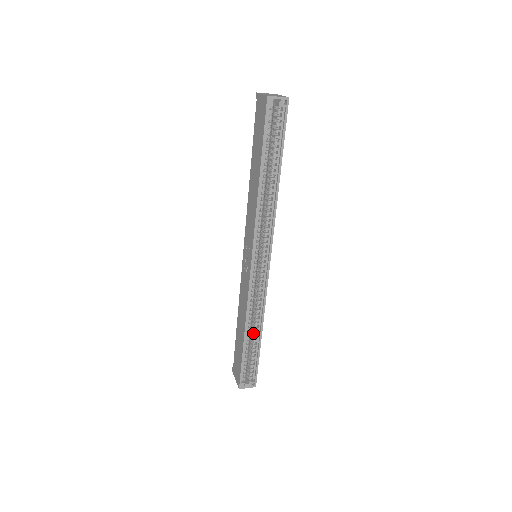
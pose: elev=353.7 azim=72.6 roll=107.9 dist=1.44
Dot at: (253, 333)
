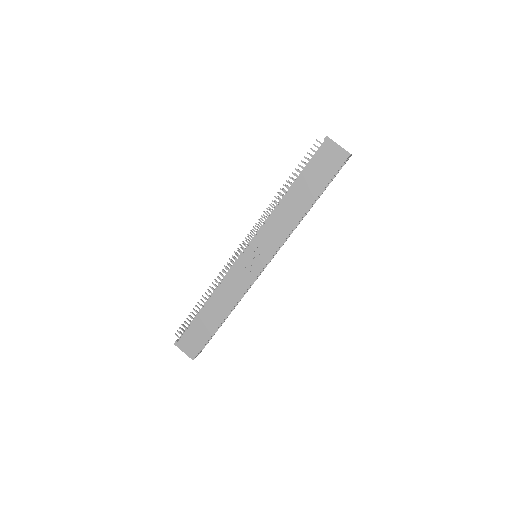
Dot at: occluded
